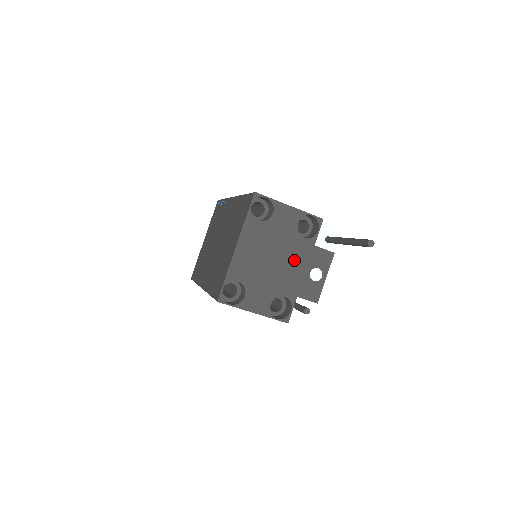
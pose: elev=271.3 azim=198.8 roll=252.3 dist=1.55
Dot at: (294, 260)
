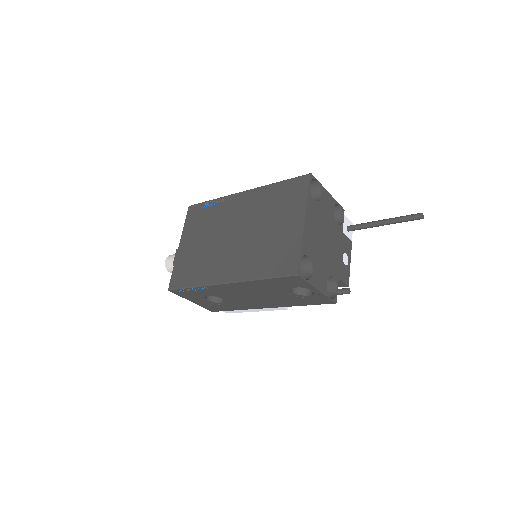
Dot at: (334, 243)
